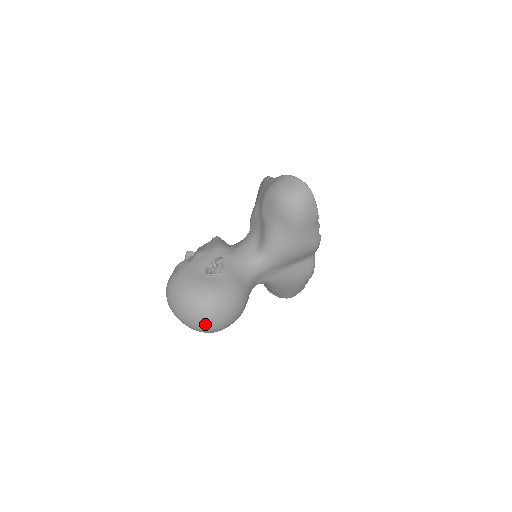
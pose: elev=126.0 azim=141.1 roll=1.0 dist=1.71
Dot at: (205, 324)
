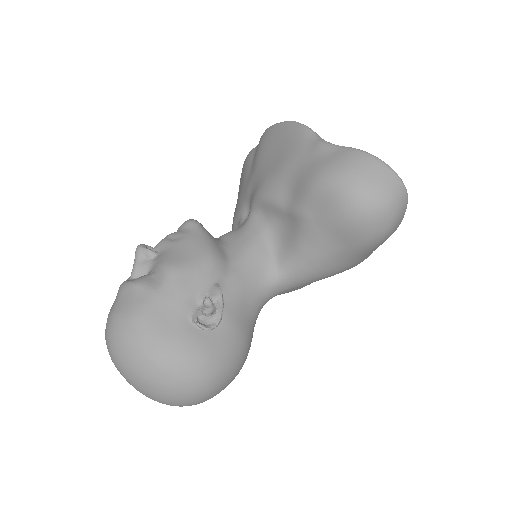
Dot at: (186, 405)
